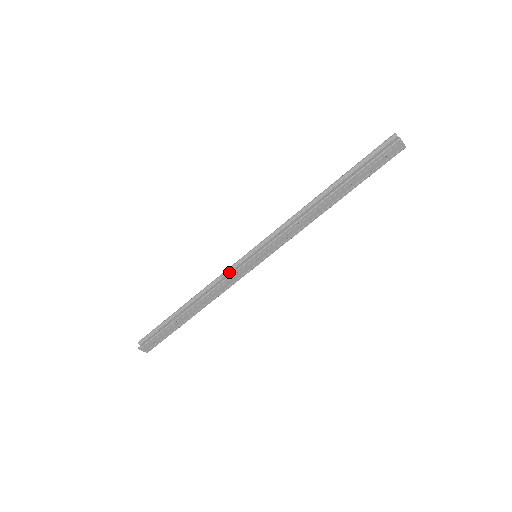
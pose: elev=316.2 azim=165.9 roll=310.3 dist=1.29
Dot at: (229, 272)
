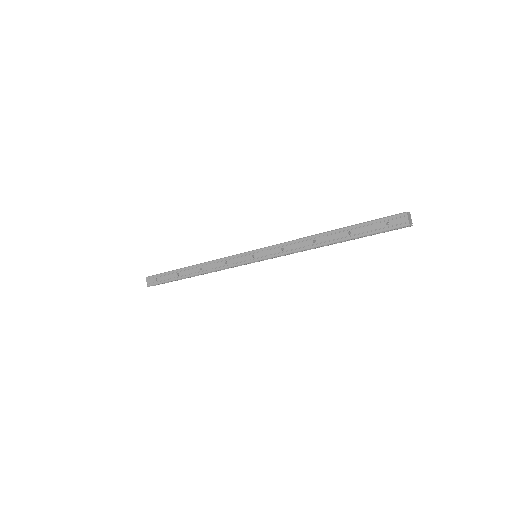
Dot at: occluded
